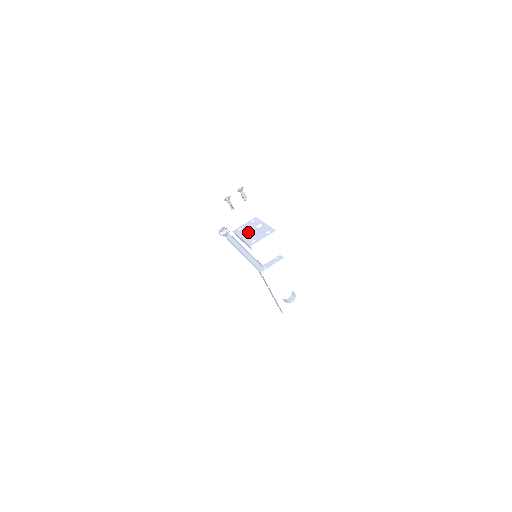
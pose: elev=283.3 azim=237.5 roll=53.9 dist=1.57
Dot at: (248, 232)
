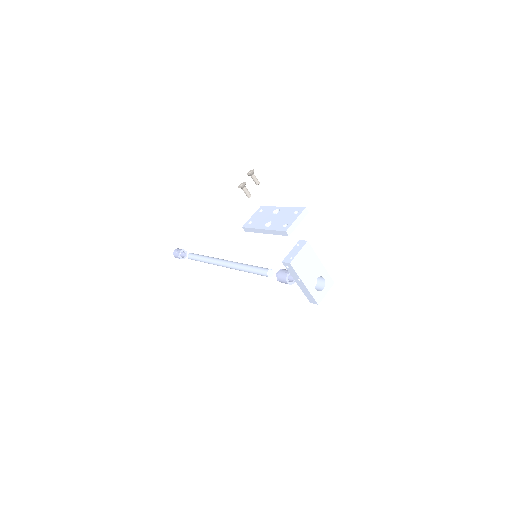
Dot at: (267, 221)
